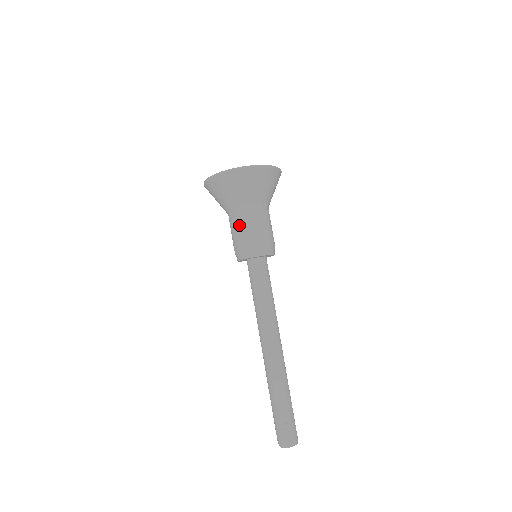
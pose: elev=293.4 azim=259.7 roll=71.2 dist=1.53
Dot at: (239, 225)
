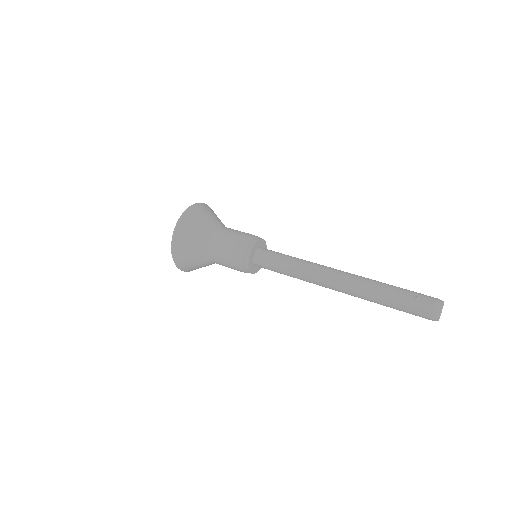
Dot at: (221, 249)
